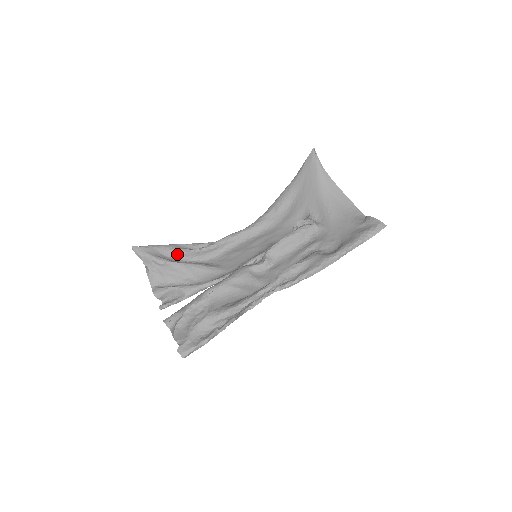
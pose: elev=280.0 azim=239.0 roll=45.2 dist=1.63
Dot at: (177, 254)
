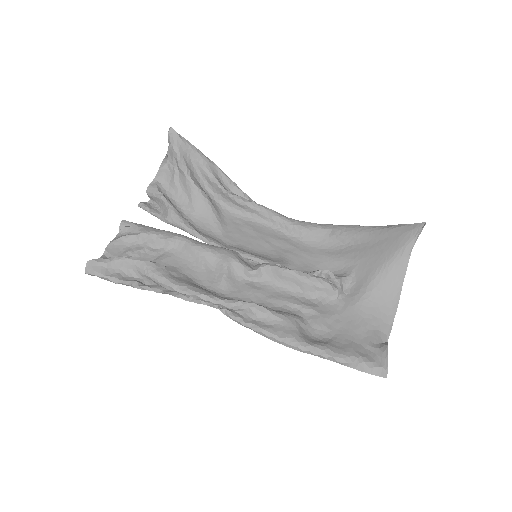
Dot at: (205, 175)
